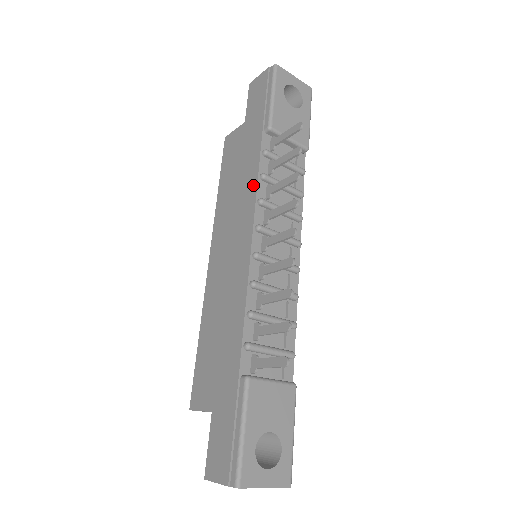
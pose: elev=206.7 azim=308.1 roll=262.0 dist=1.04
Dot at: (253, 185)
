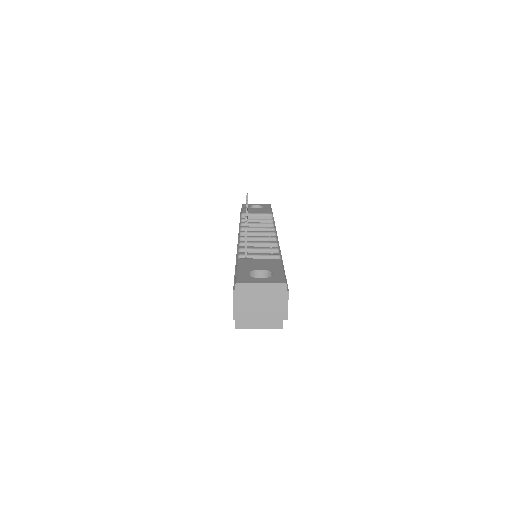
Dot at: occluded
